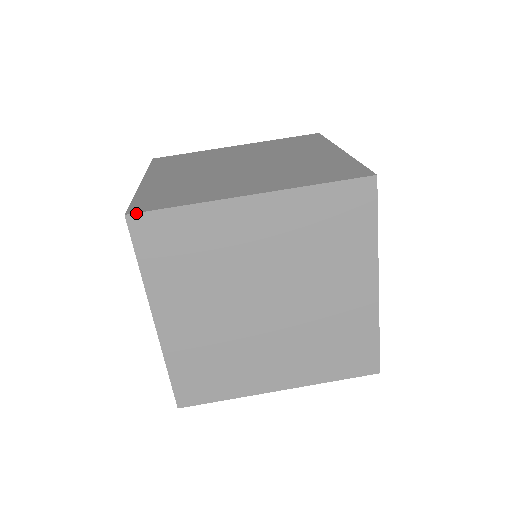
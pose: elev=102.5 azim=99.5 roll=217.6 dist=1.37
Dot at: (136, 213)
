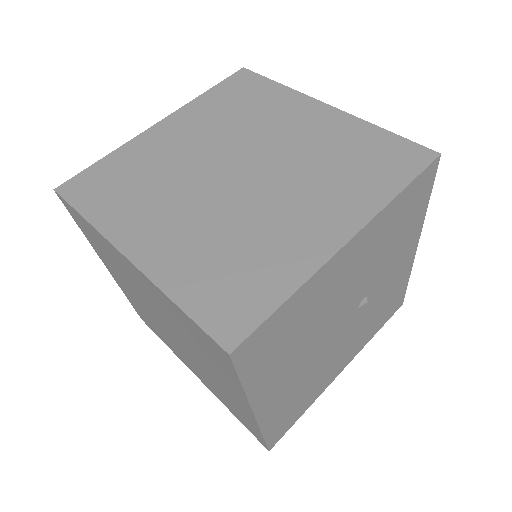
Dot at: (250, 70)
